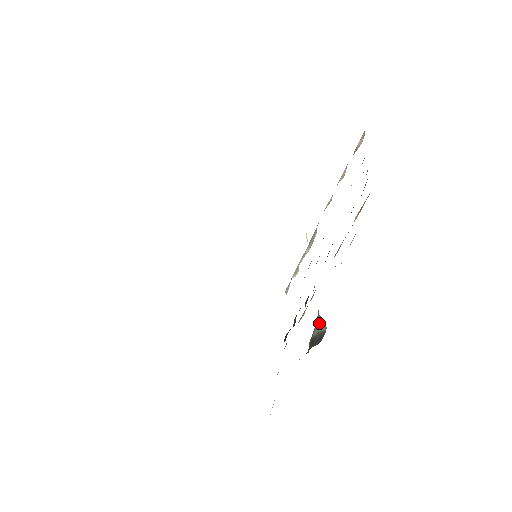
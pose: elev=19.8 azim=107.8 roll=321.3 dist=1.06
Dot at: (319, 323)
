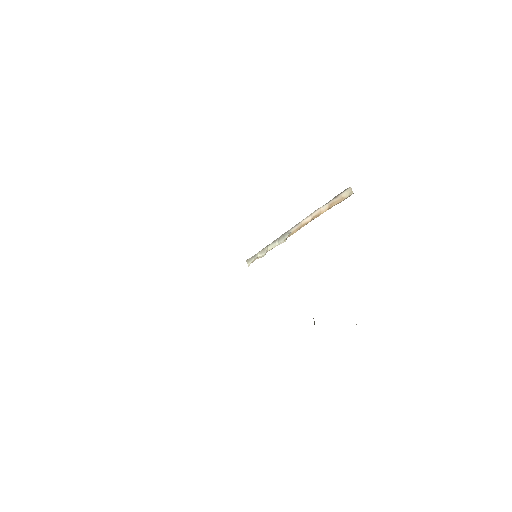
Dot at: (314, 323)
